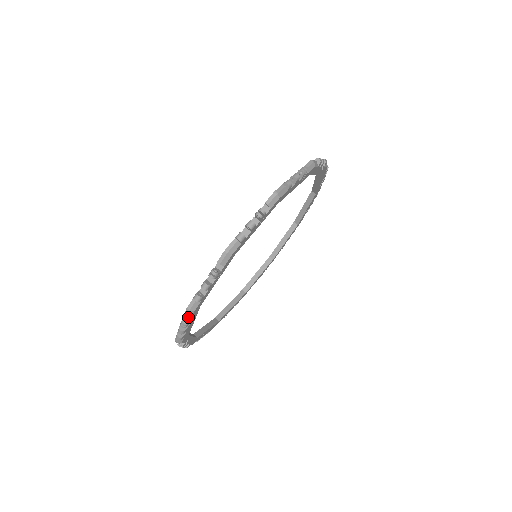
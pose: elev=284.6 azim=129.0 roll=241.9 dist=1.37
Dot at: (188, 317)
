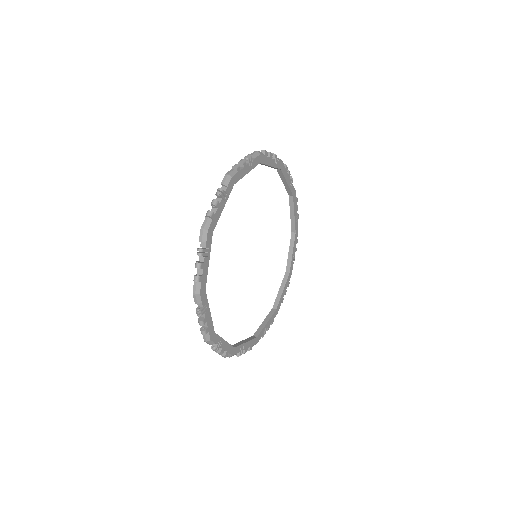
Dot at: (198, 303)
